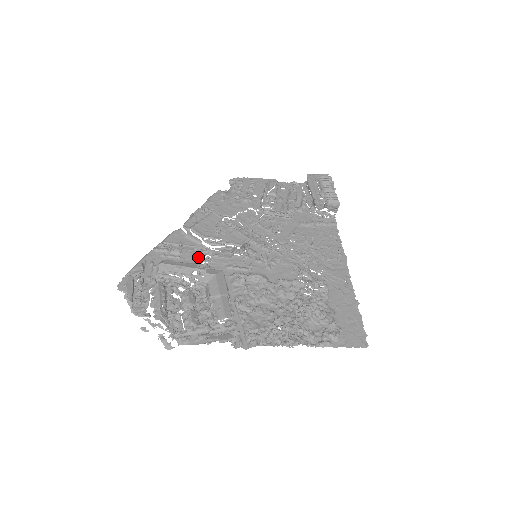
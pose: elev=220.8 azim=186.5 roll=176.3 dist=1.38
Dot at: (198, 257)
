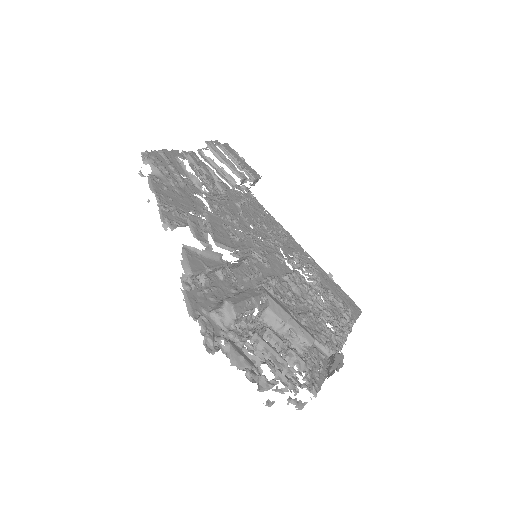
Dot at: (226, 279)
